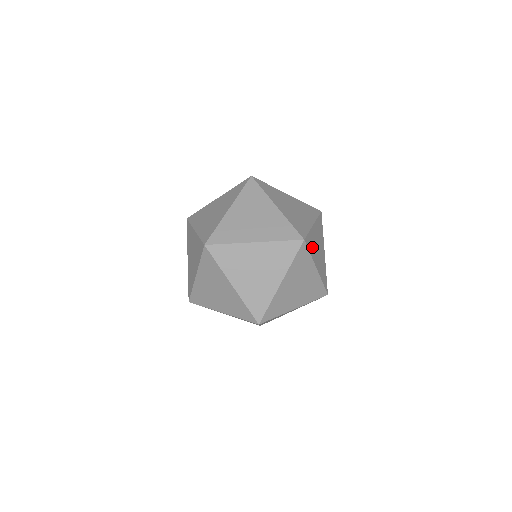
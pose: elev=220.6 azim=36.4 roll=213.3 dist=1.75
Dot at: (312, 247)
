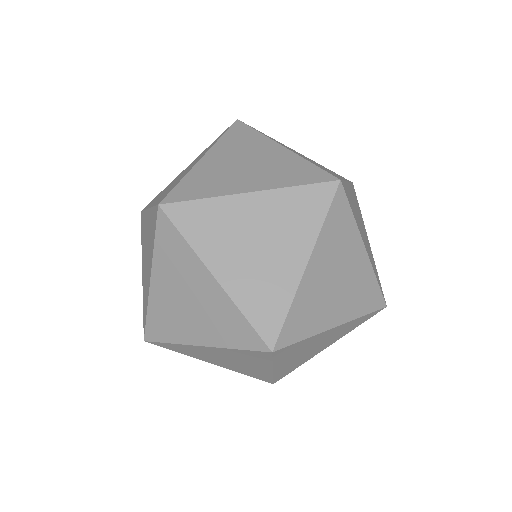
Dot at: (353, 209)
